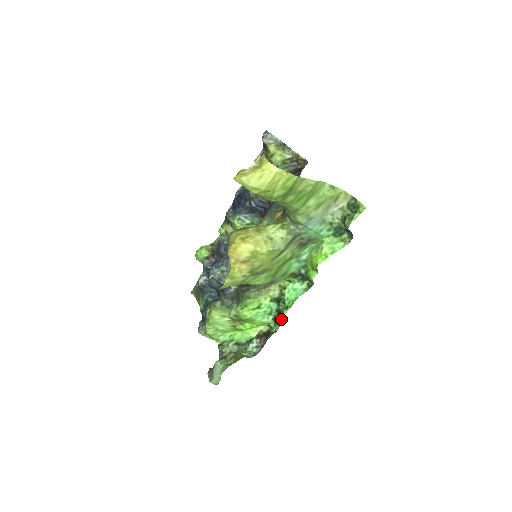
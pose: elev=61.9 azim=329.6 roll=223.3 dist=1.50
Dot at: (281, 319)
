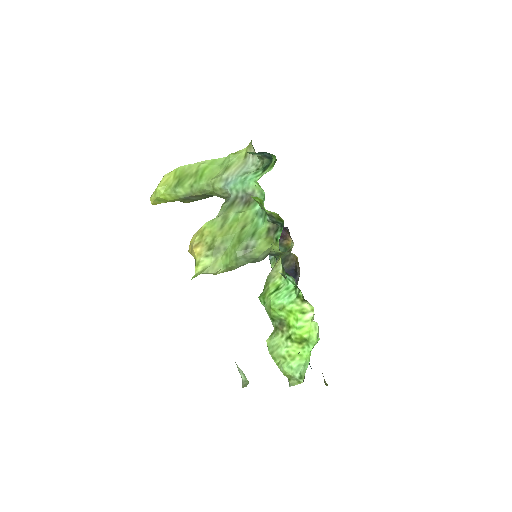
Dot at: occluded
